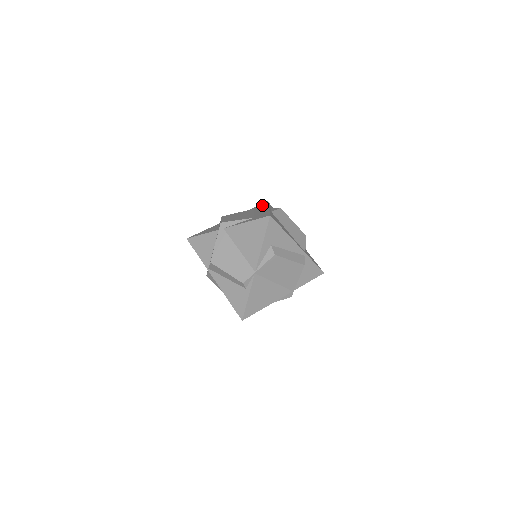
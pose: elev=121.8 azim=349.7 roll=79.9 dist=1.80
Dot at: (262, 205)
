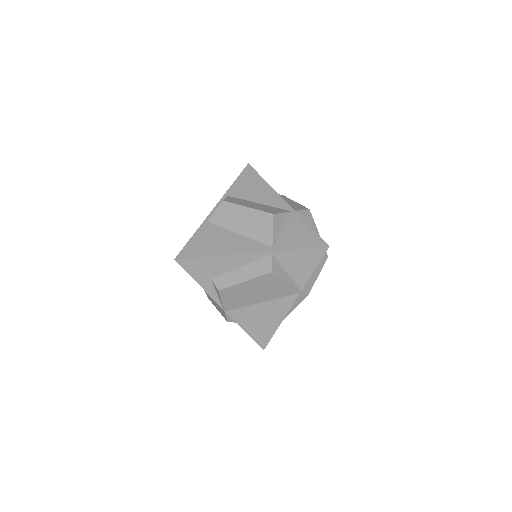
Dot at: occluded
